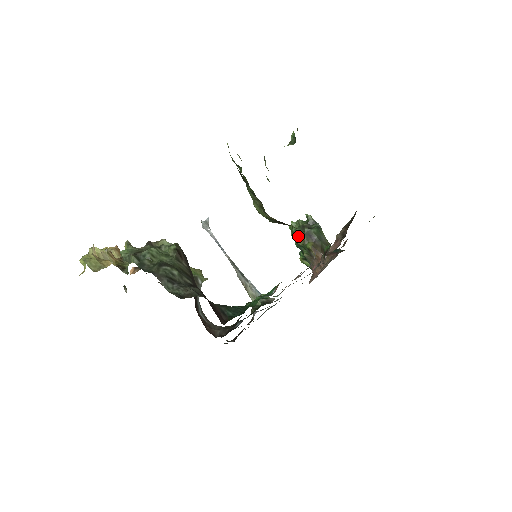
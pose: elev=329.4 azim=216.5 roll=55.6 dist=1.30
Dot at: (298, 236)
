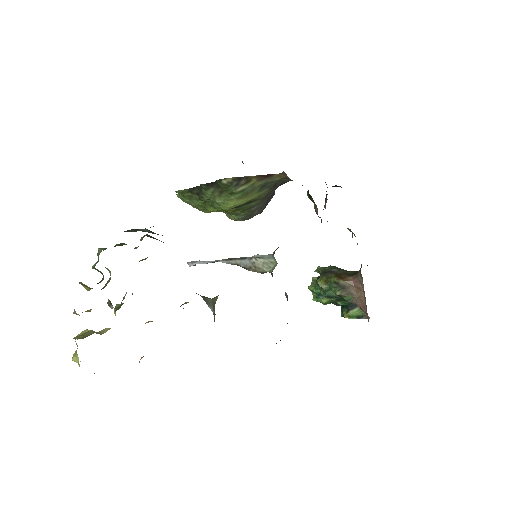
Dot at: (321, 288)
